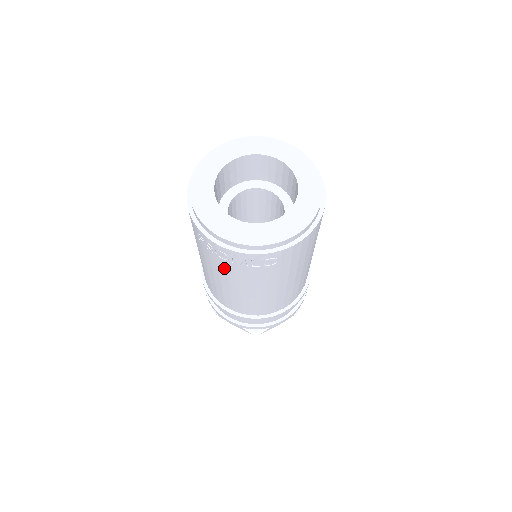
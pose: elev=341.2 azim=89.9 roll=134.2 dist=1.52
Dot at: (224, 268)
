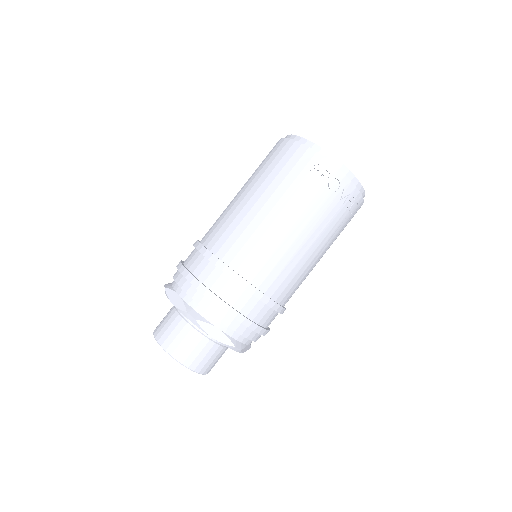
Dot at: (319, 205)
